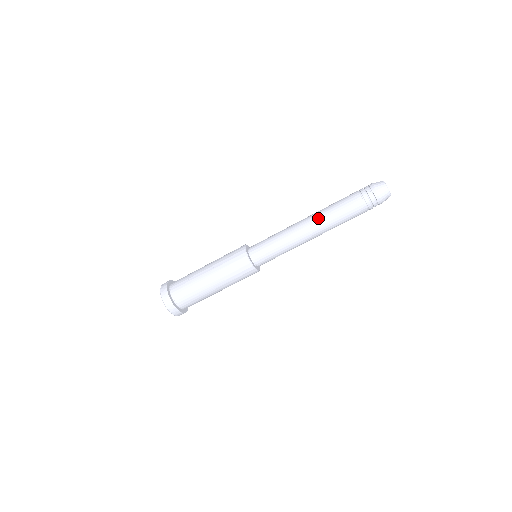
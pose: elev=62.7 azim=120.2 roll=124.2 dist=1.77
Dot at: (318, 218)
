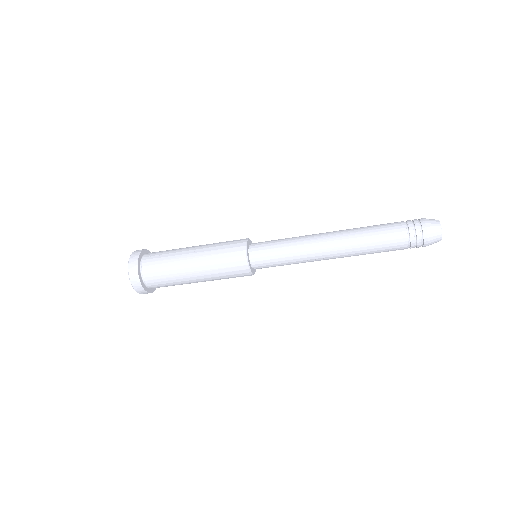
Dot at: (345, 236)
